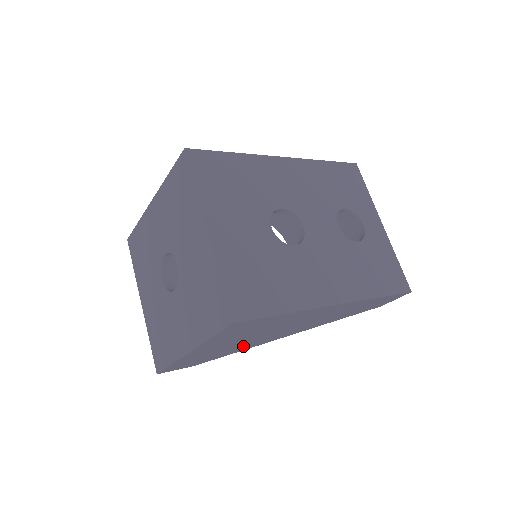
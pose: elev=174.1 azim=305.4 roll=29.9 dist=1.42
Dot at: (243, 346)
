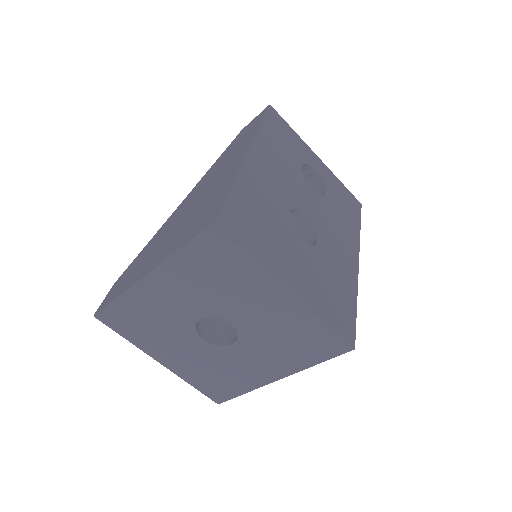
Dot at: occluded
